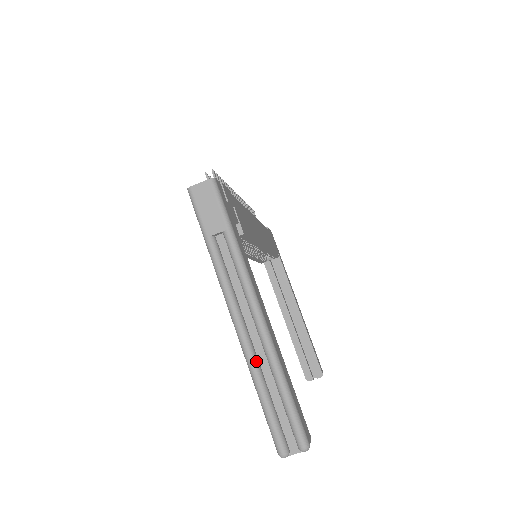
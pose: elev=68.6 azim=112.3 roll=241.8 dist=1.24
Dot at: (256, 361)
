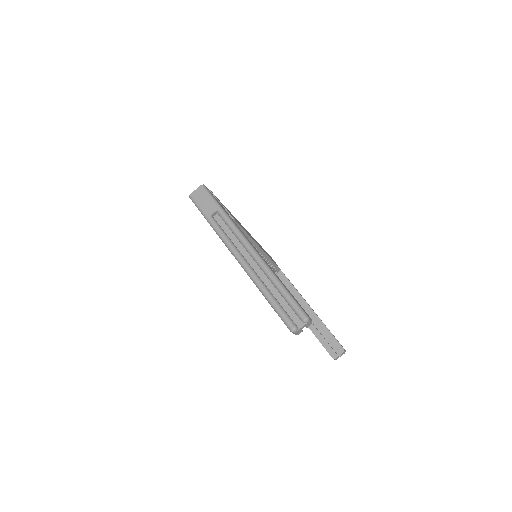
Dot at: (258, 278)
